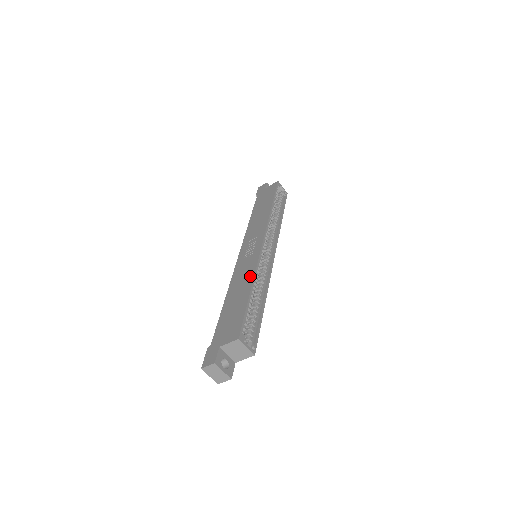
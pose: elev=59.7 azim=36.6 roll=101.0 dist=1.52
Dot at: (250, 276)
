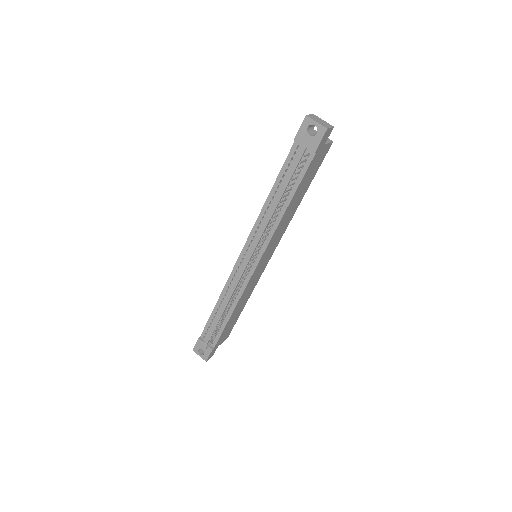
Dot at: occluded
